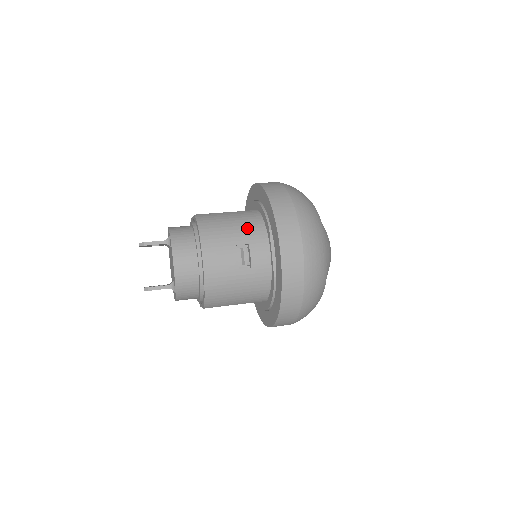
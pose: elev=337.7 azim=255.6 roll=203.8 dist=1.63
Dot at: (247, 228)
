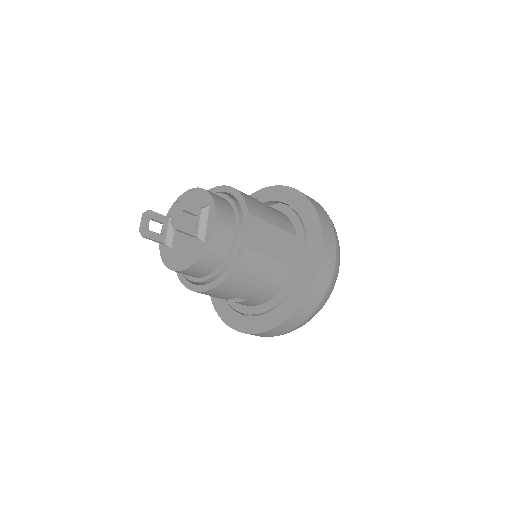
Dot at: occluded
